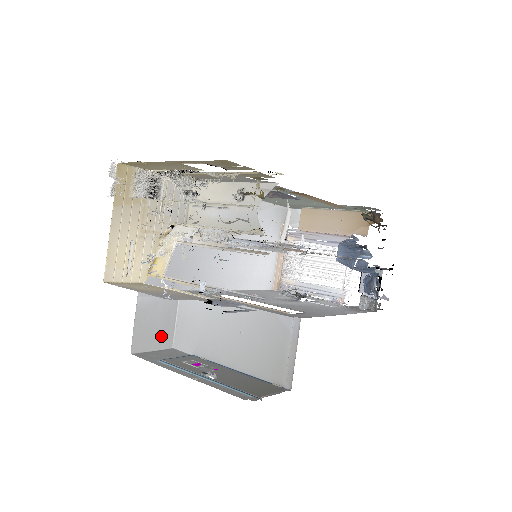
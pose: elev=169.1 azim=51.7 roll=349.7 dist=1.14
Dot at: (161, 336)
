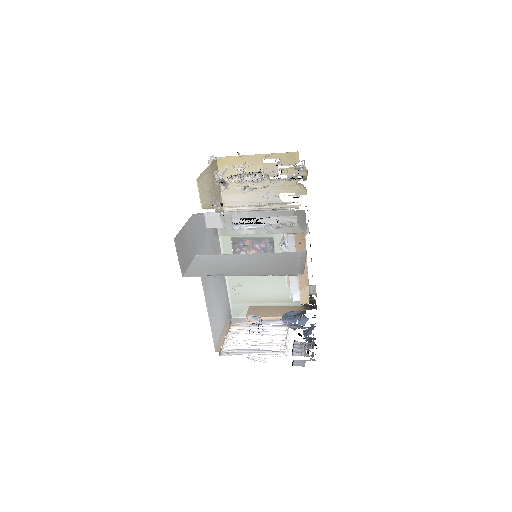
Dot at: (183, 260)
